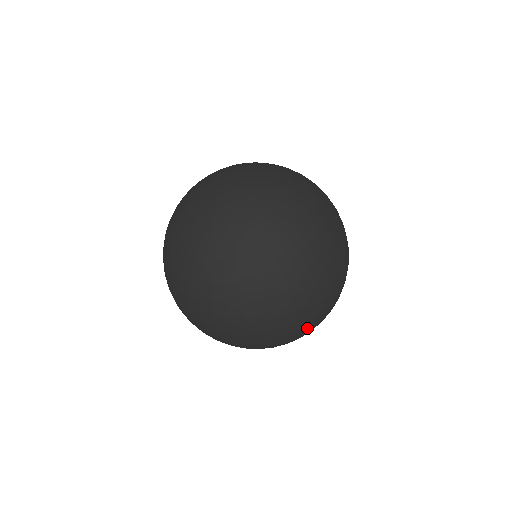
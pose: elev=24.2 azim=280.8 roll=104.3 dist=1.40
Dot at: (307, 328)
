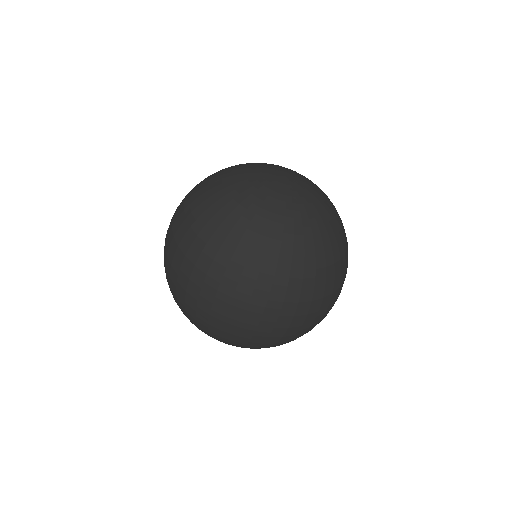
Dot at: (314, 325)
